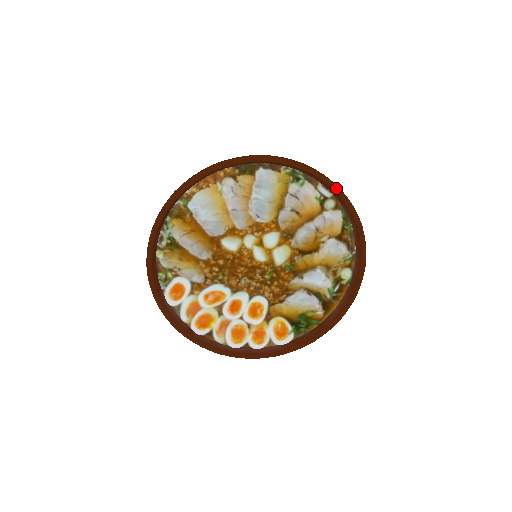
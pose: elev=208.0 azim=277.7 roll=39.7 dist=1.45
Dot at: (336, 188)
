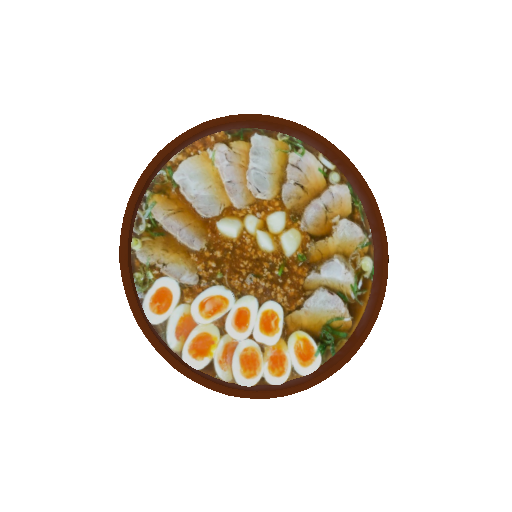
Dot at: (340, 153)
